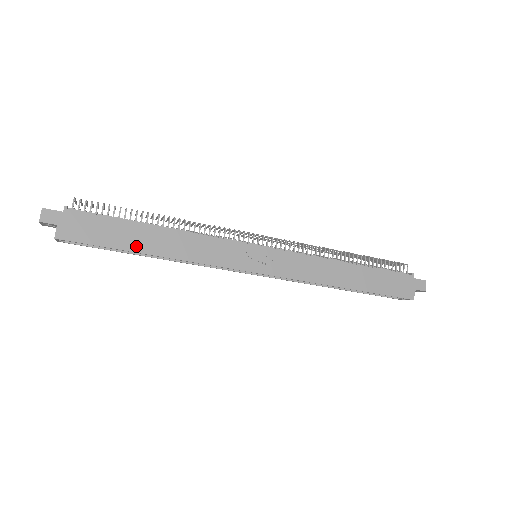
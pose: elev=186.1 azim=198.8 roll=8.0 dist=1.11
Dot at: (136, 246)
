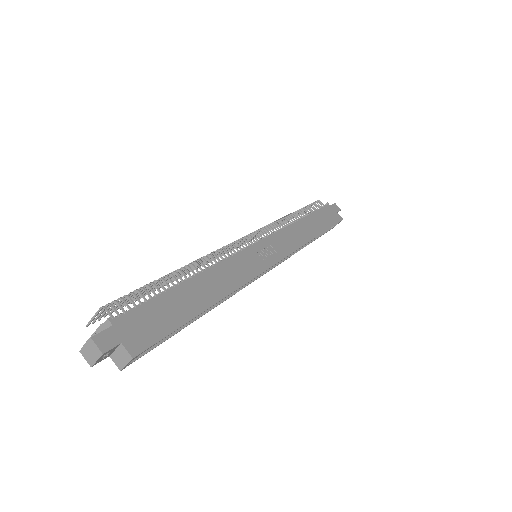
Dot at: (195, 308)
